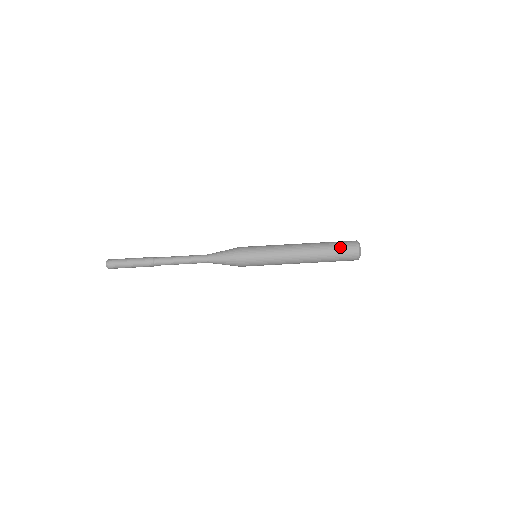
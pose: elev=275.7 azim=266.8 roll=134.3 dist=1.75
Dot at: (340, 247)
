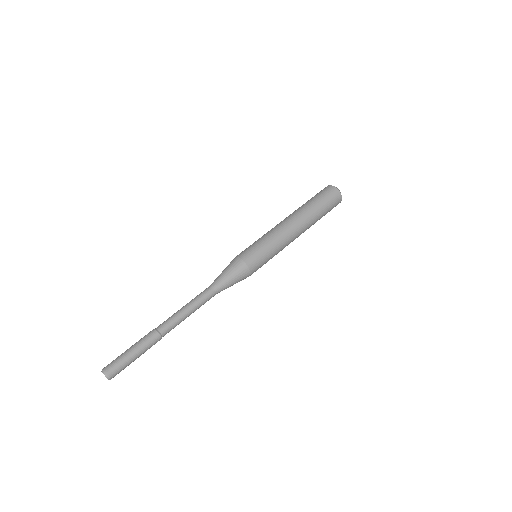
Dot at: (314, 196)
